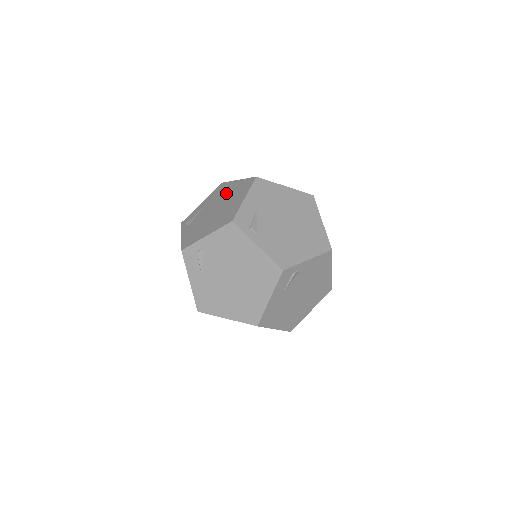
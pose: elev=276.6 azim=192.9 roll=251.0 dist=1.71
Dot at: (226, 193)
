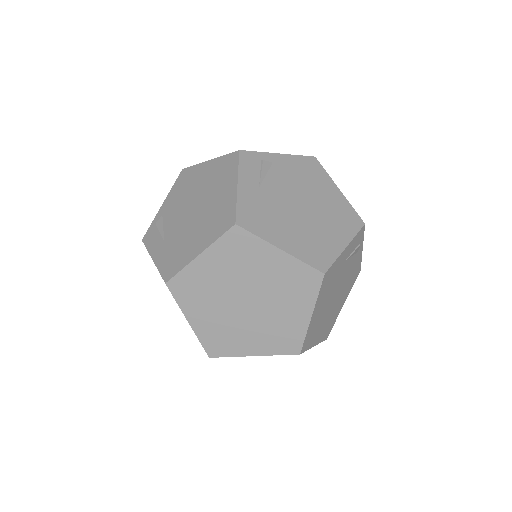
Dot at: occluded
